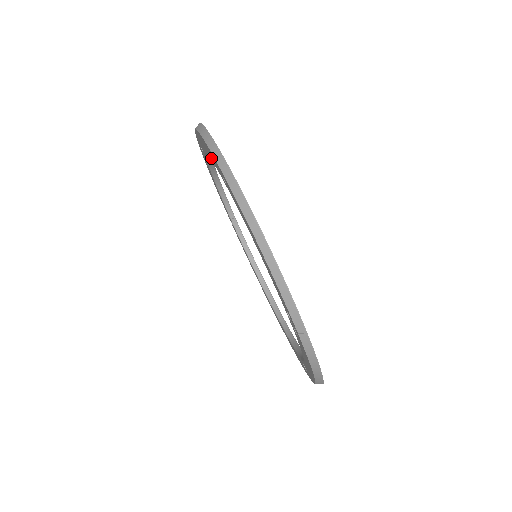
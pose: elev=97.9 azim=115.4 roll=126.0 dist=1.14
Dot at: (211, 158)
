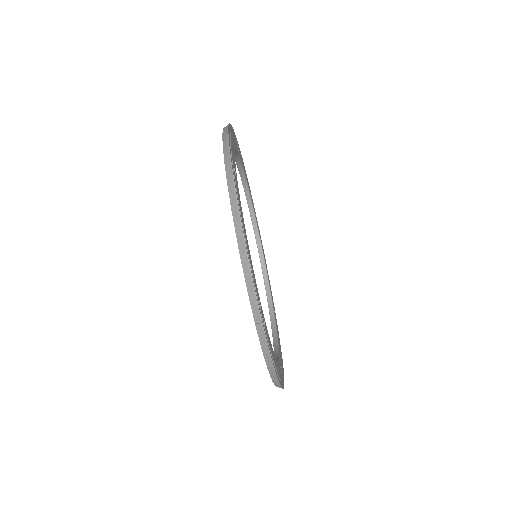
Dot at: occluded
